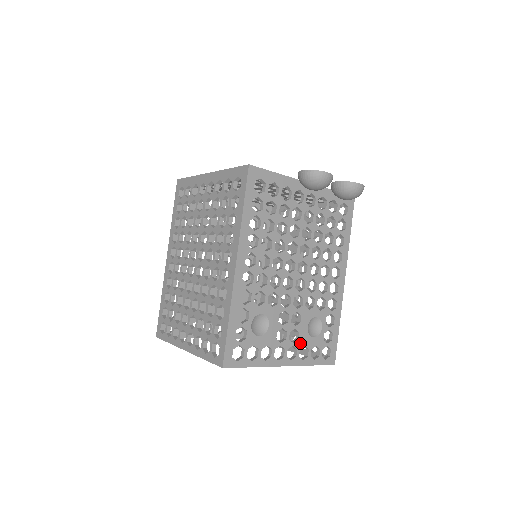
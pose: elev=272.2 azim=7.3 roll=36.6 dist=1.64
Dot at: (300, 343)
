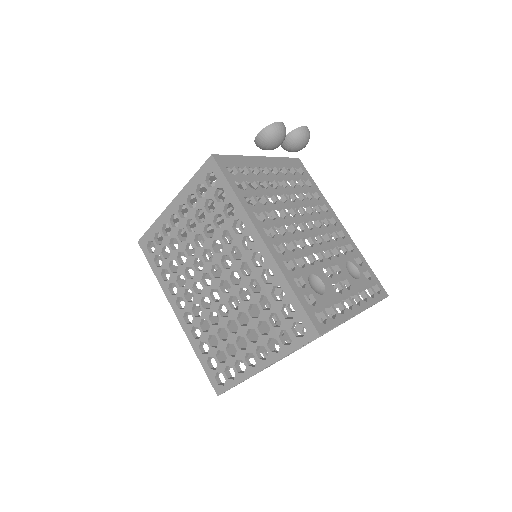
Dot at: (354, 288)
